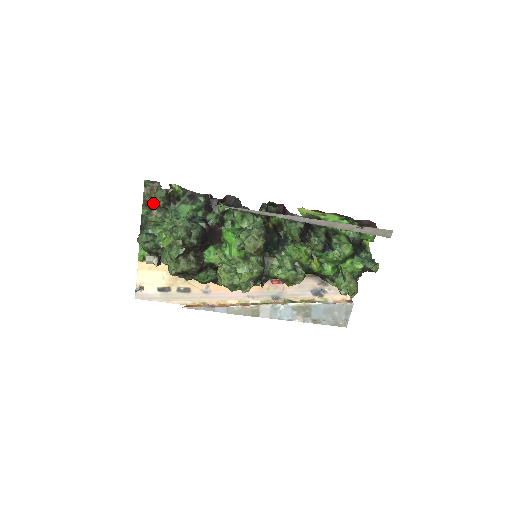
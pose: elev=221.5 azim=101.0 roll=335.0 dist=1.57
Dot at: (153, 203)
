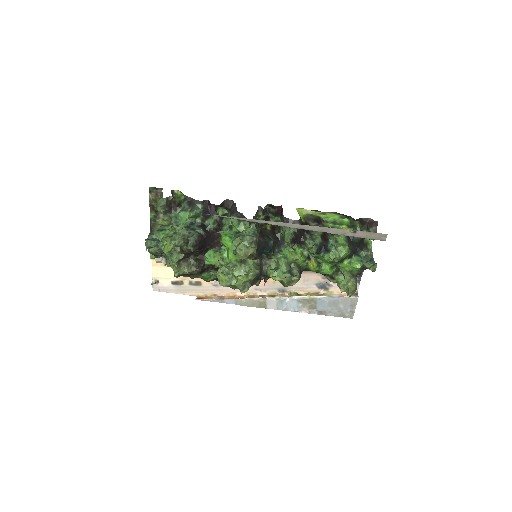
Dot at: occluded
